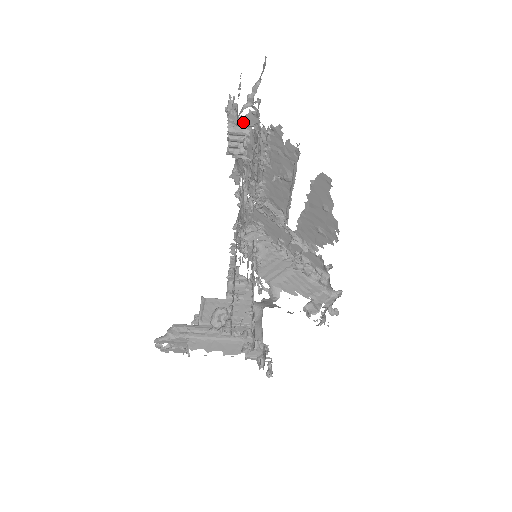
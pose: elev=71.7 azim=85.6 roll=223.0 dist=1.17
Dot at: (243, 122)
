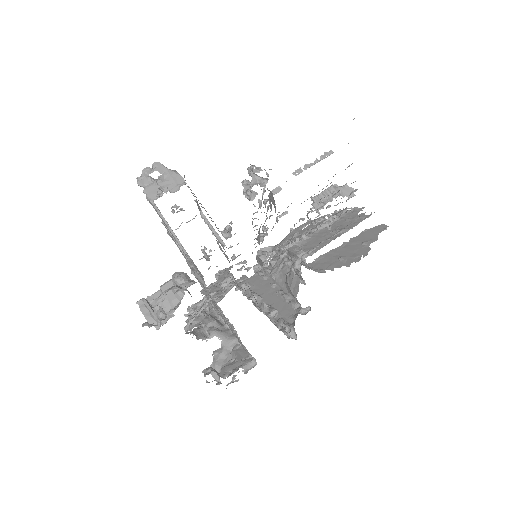
Dot at: (345, 189)
